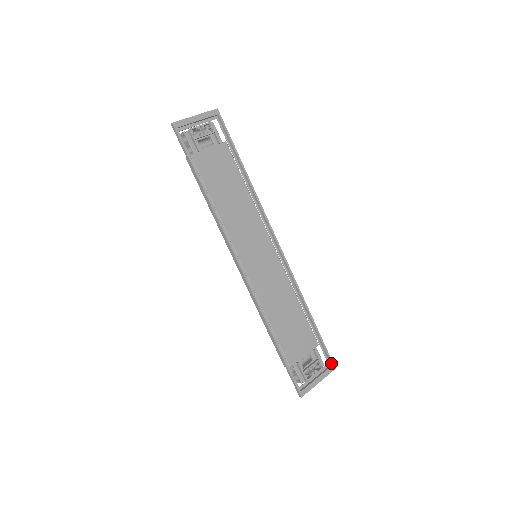
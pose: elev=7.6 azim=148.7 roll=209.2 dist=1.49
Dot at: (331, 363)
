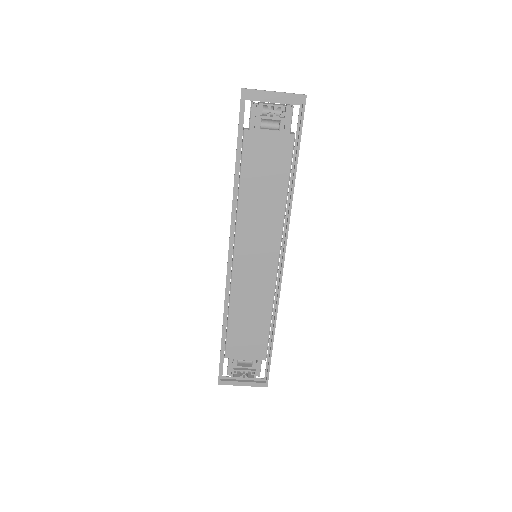
Dot at: (266, 381)
